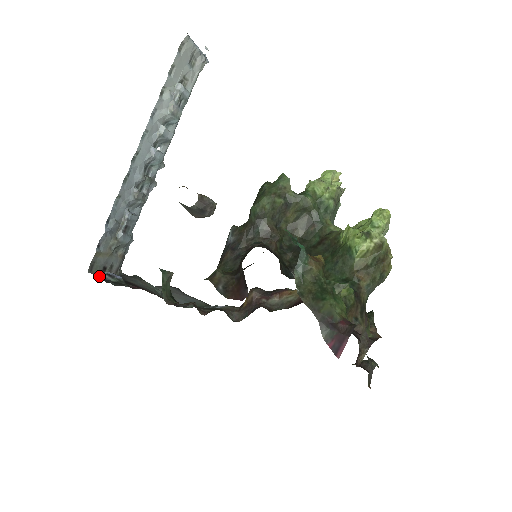
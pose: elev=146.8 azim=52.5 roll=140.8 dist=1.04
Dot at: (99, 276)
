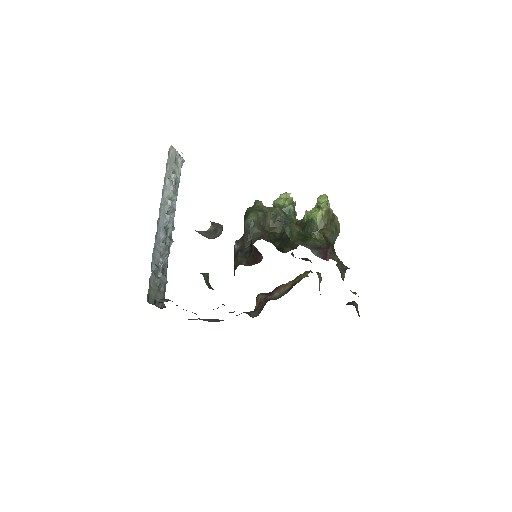
Dot at: occluded
